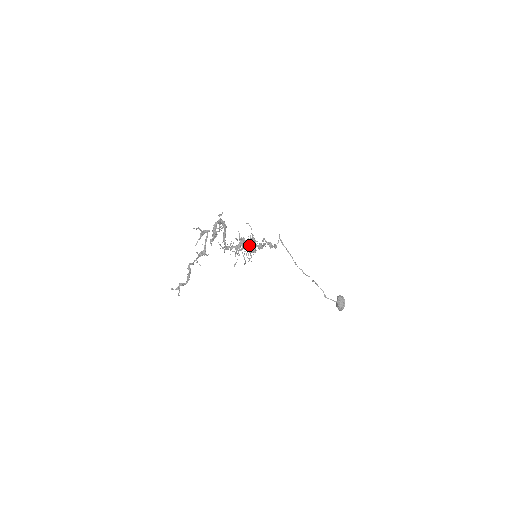
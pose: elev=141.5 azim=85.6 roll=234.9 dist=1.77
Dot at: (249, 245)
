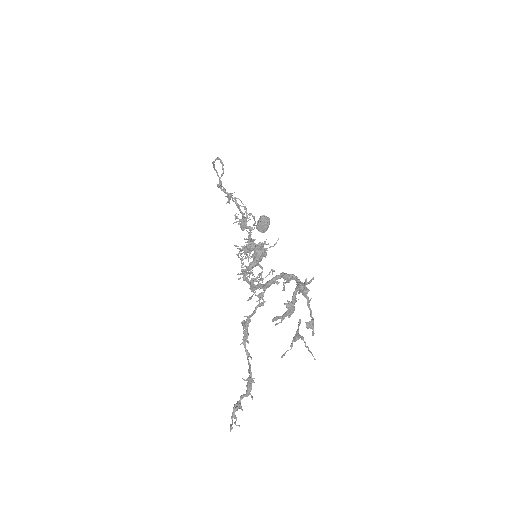
Dot at: (265, 256)
